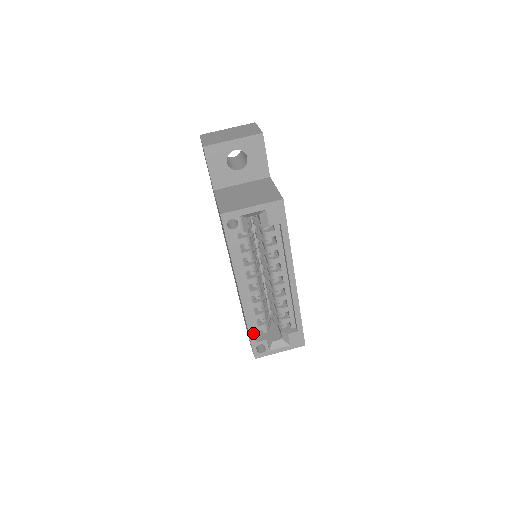
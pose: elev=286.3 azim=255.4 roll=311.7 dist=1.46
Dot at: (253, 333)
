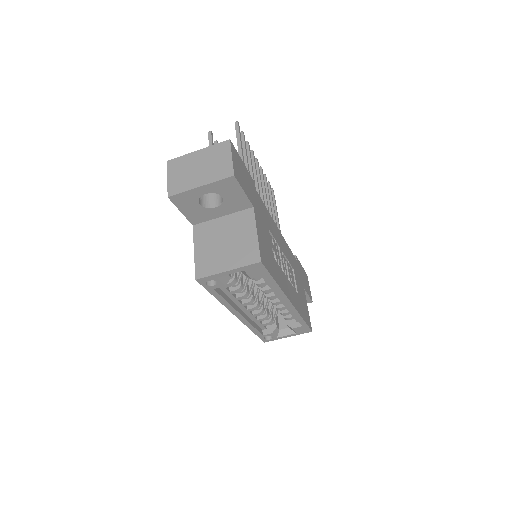
Dot at: (257, 332)
